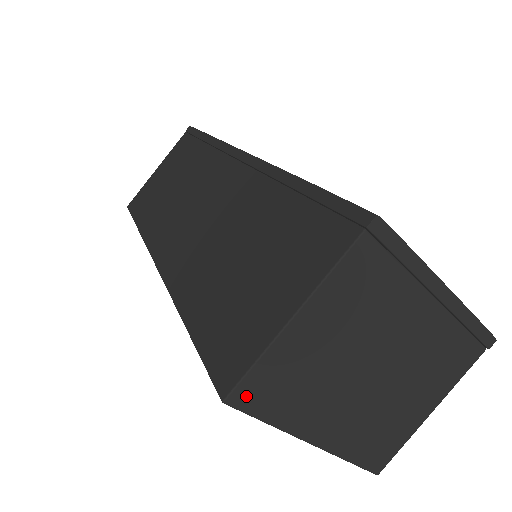
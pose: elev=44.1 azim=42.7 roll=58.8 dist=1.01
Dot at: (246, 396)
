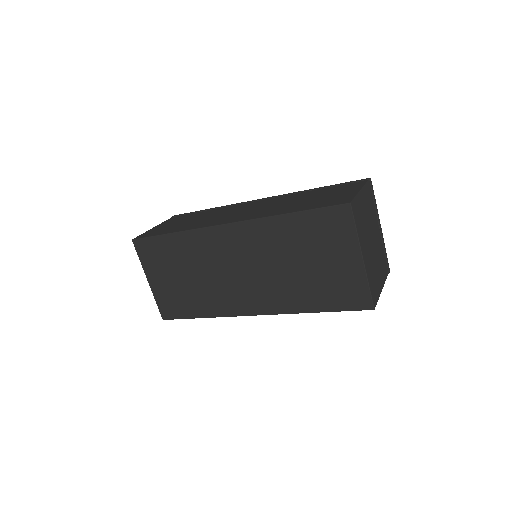
Dot at: (354, 208)
